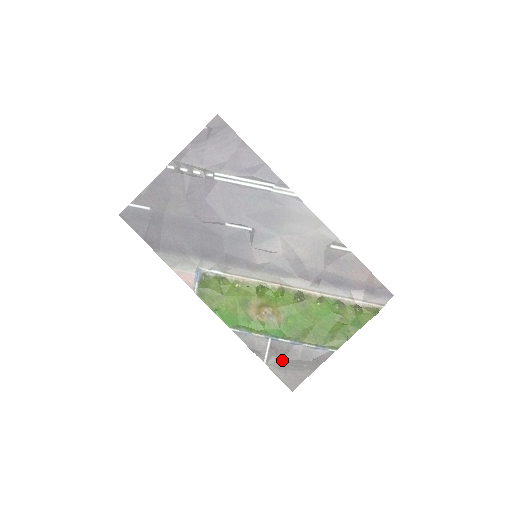
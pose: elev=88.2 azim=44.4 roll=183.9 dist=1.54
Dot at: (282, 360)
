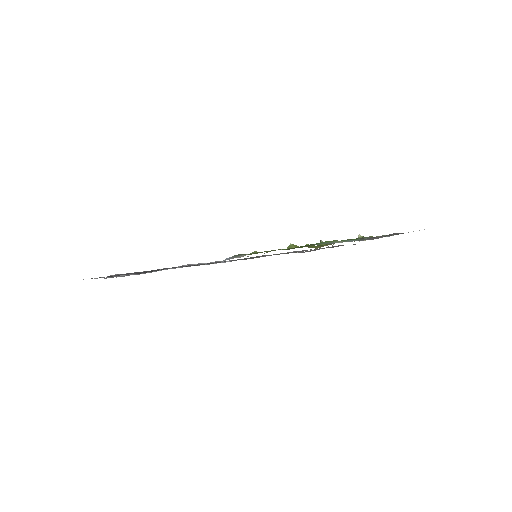
Dot at: occluded
